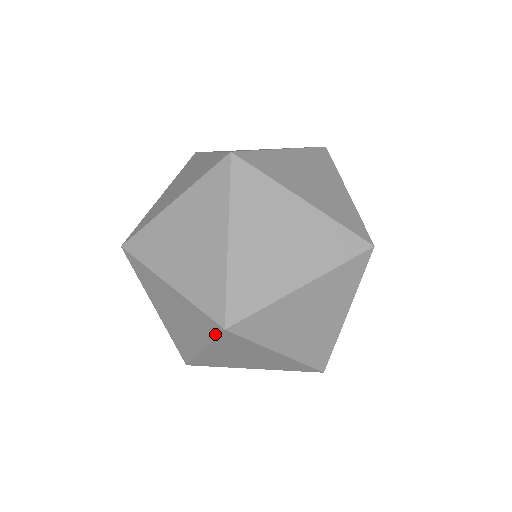
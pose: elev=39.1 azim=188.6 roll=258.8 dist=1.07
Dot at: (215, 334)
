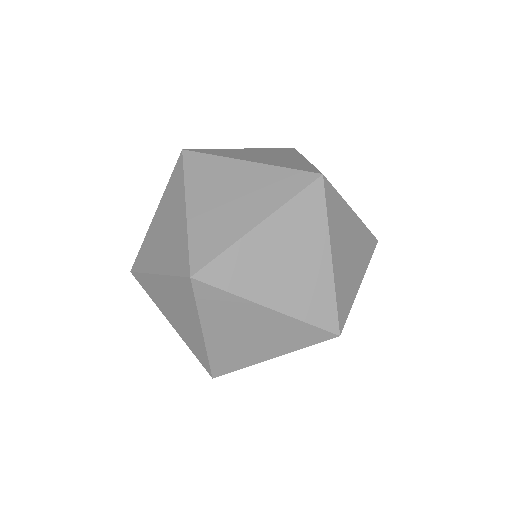
Dot at: (192, 295)
